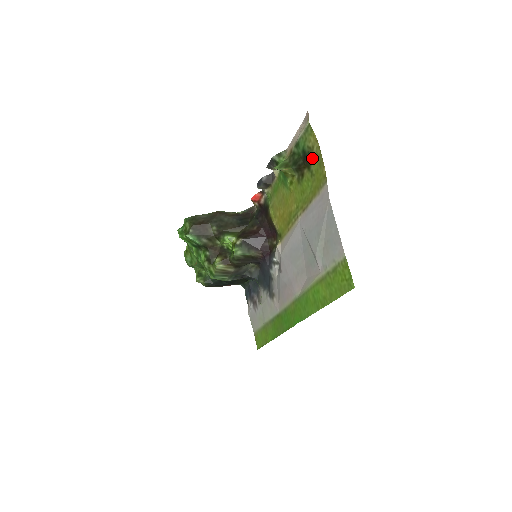
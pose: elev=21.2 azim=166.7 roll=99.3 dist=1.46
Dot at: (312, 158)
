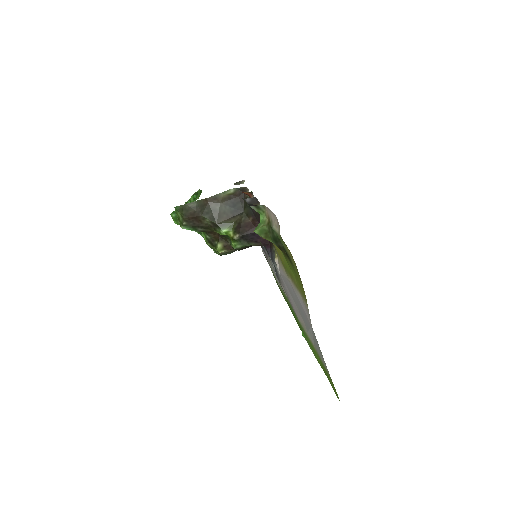
Dot at: (291, 261)
